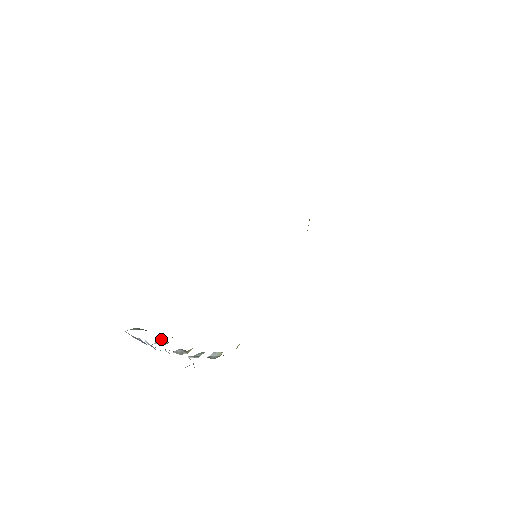
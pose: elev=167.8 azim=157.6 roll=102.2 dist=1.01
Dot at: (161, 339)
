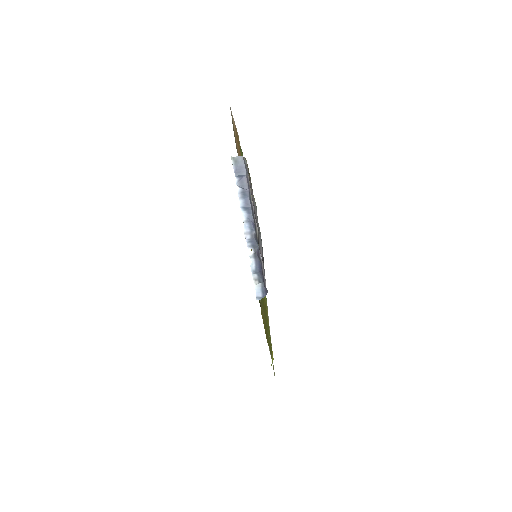
Dot at: (242, 204)
